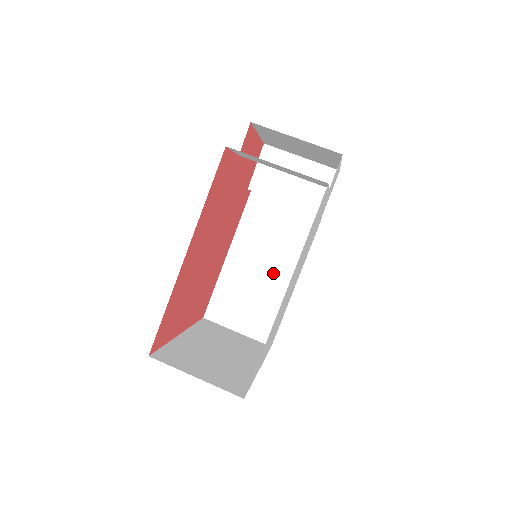
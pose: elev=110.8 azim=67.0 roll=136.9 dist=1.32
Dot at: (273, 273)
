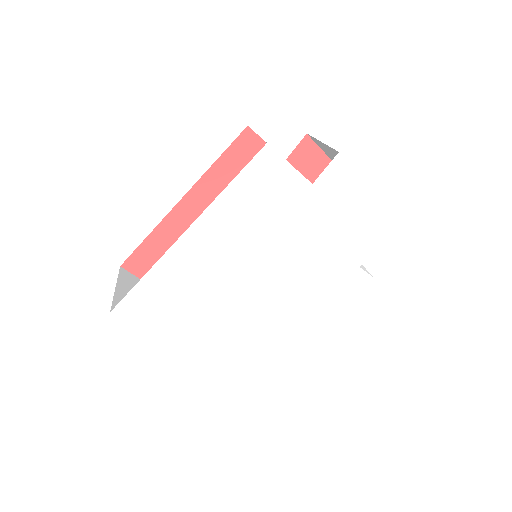
Dot at: occluded
